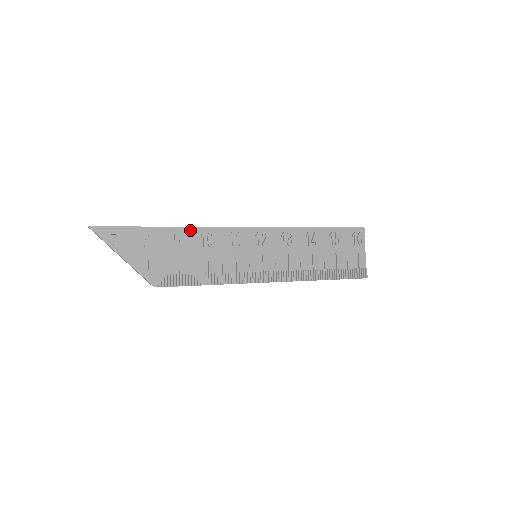
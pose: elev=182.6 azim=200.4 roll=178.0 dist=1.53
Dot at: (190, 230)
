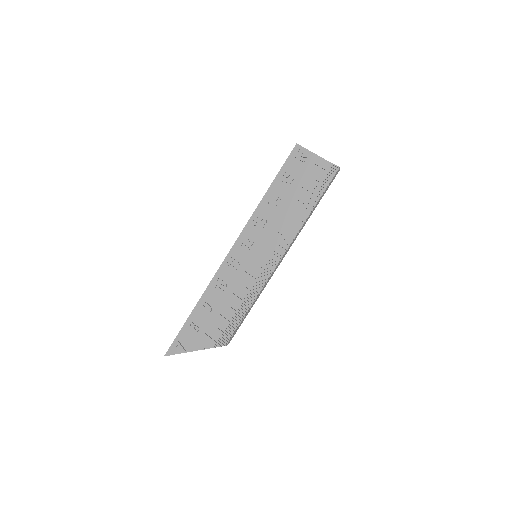
Dot at: (206, 293)
